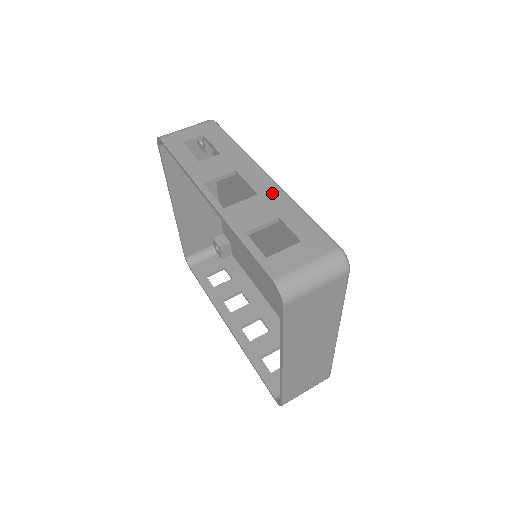
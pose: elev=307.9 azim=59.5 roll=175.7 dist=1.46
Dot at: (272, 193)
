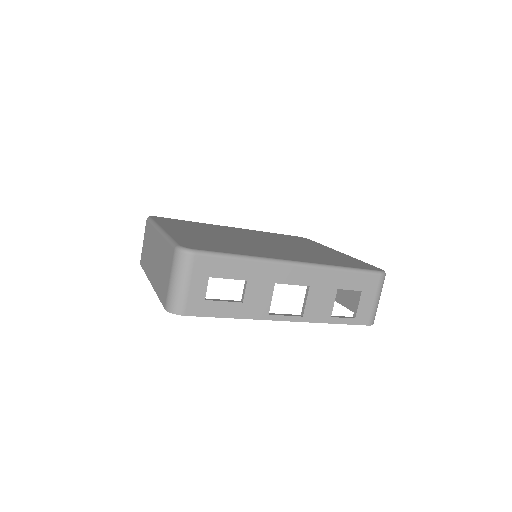
Dot at: (317, 277)
